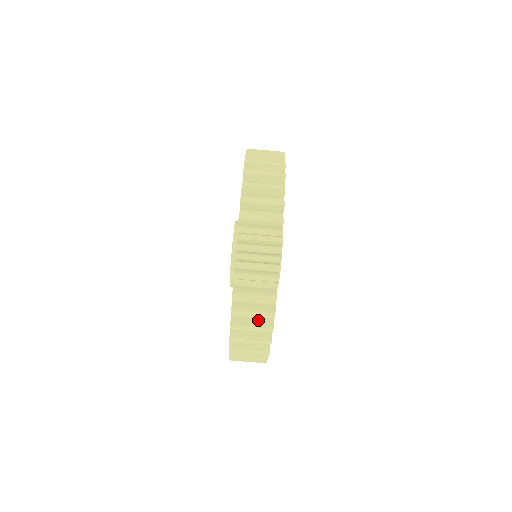
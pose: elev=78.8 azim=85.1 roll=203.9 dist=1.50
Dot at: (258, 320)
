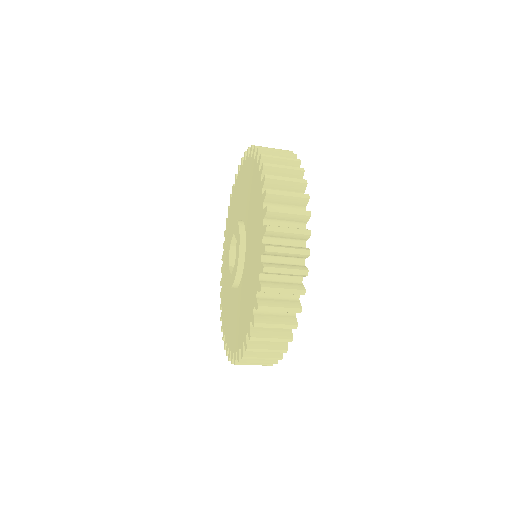
Dot at: occluded
